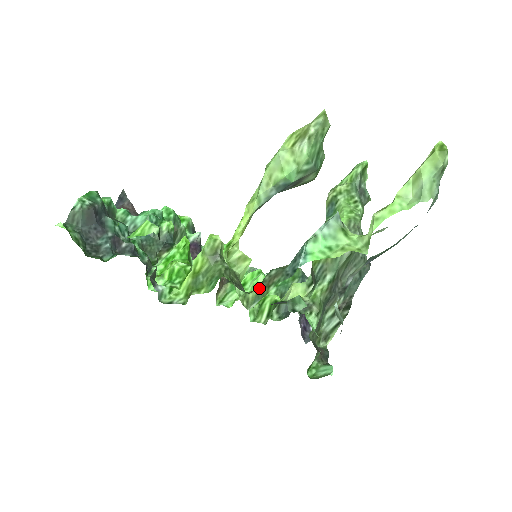
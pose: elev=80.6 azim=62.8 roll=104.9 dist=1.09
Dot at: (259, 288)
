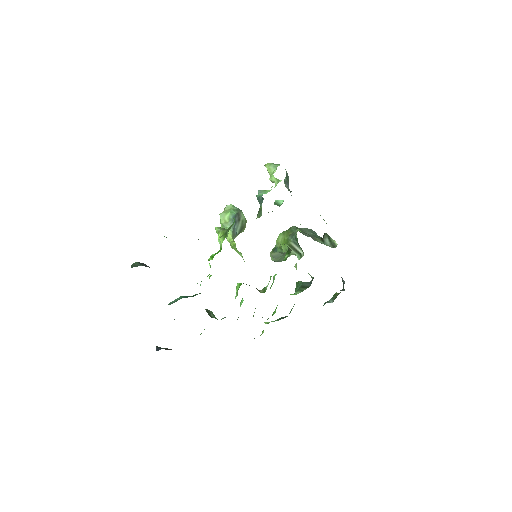
Dot at: (257, 215)
